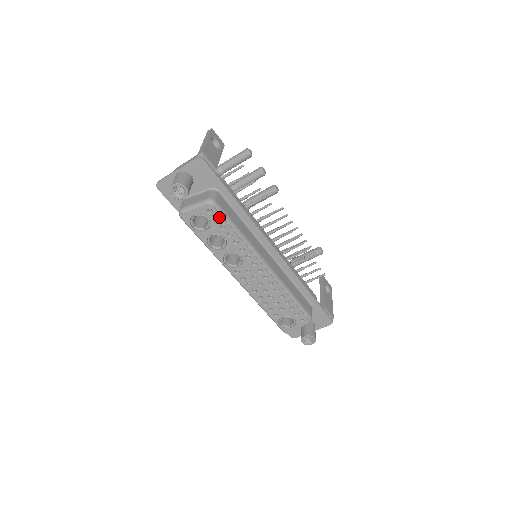
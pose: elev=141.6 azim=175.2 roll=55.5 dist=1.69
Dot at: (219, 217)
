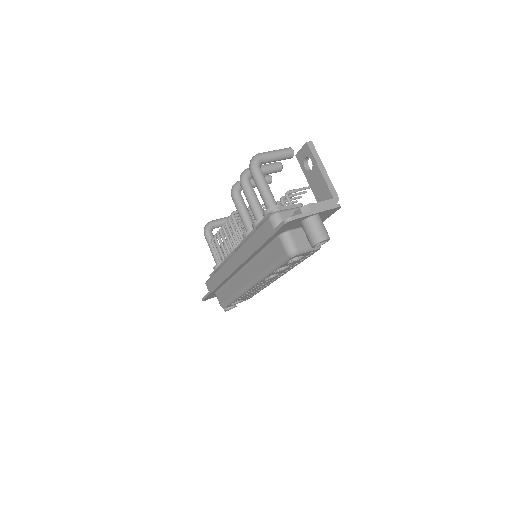
Dot at: (310, 255)
